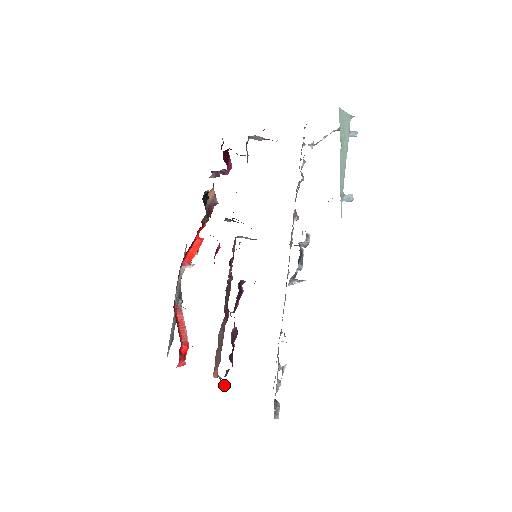
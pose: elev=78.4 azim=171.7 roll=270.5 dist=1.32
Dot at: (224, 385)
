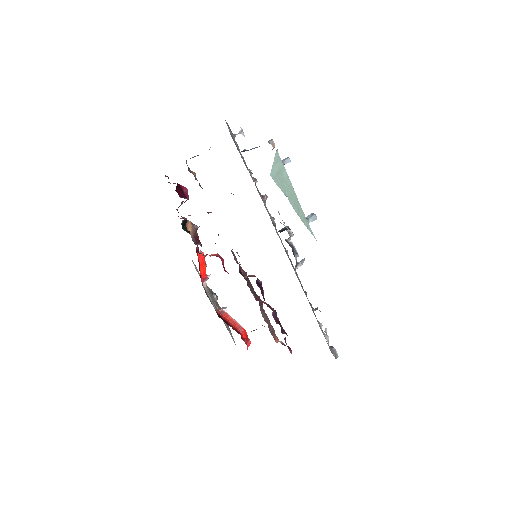
Dot at: occluded
